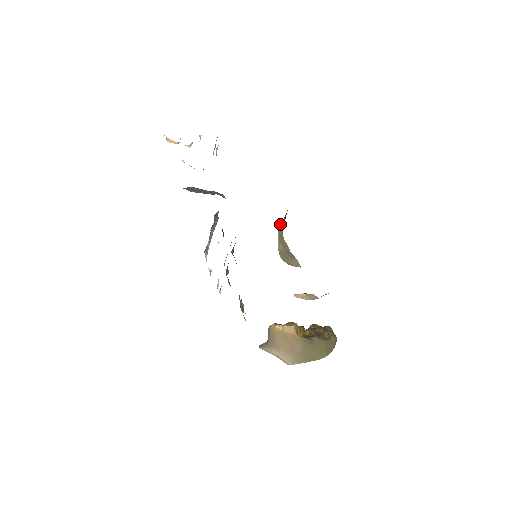
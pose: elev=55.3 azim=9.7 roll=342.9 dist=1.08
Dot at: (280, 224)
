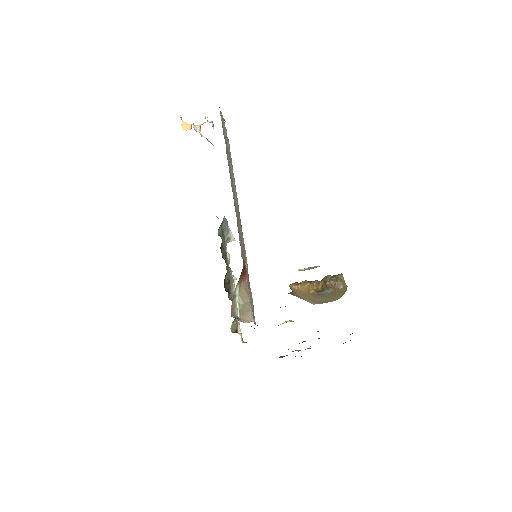
Dot at: (235, 288)
